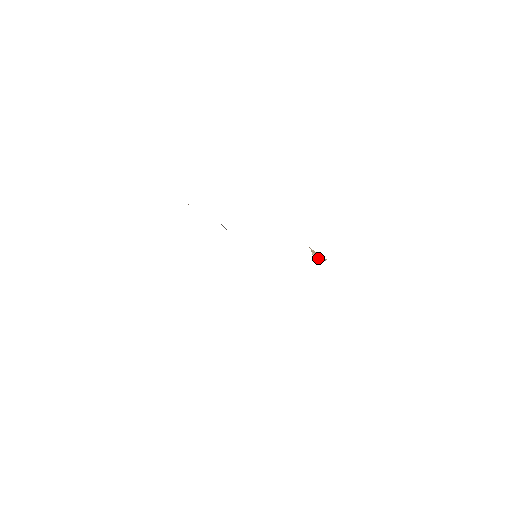
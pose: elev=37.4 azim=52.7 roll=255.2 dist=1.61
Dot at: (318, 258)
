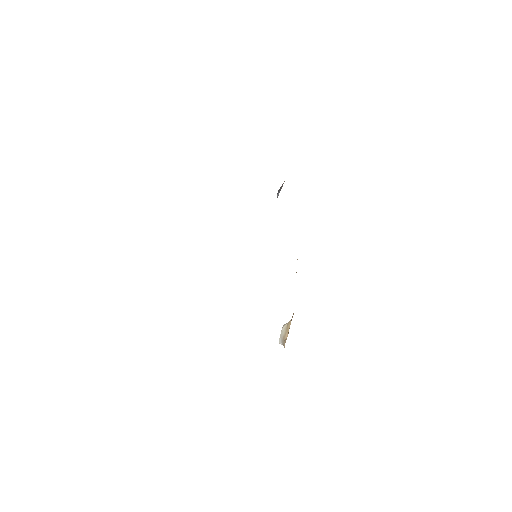
Dot at: (282, 334)
